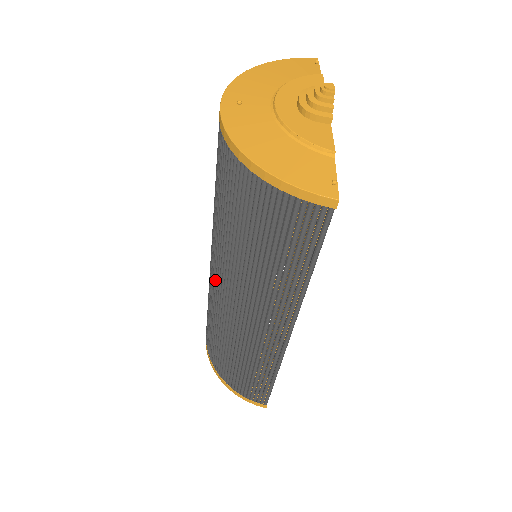
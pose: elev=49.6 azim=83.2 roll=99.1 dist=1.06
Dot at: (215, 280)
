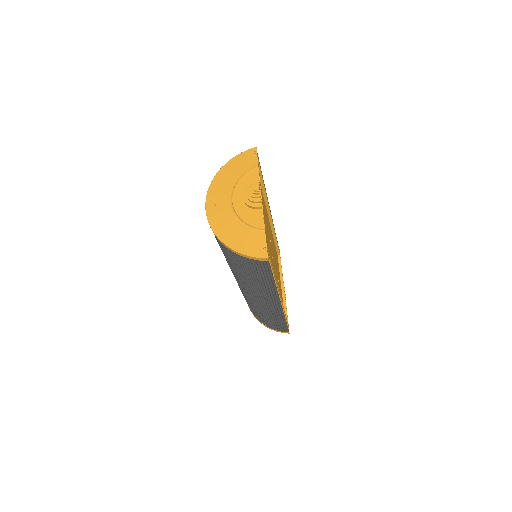
Dot at: occluded
